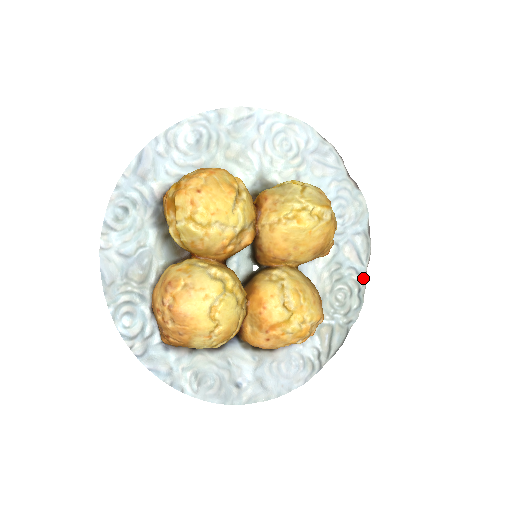
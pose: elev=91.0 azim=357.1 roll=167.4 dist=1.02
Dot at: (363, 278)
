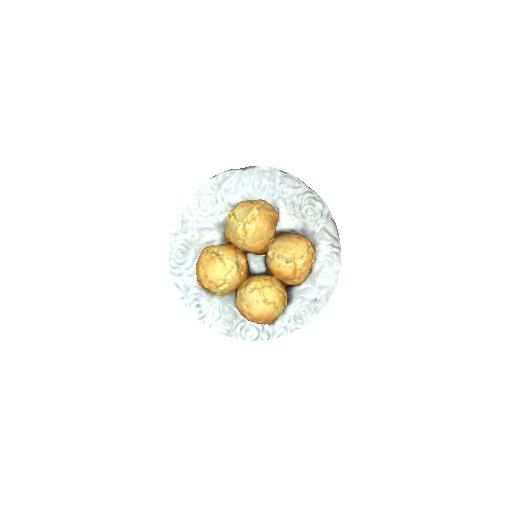
Dot at: (309, 192)
